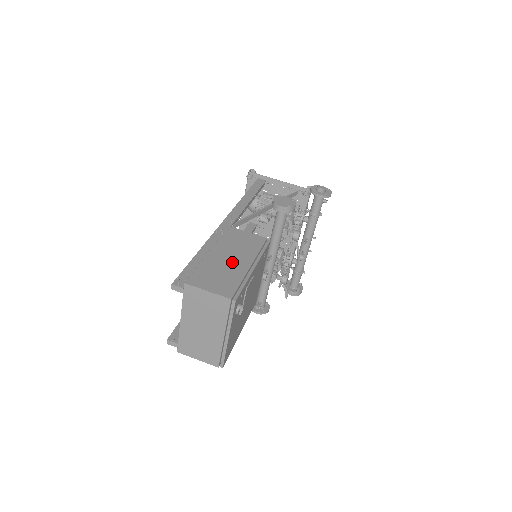
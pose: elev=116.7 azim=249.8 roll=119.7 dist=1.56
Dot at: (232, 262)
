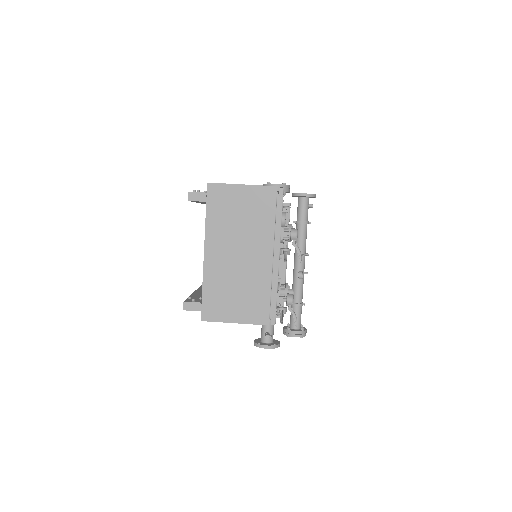
Dot at: occluded
